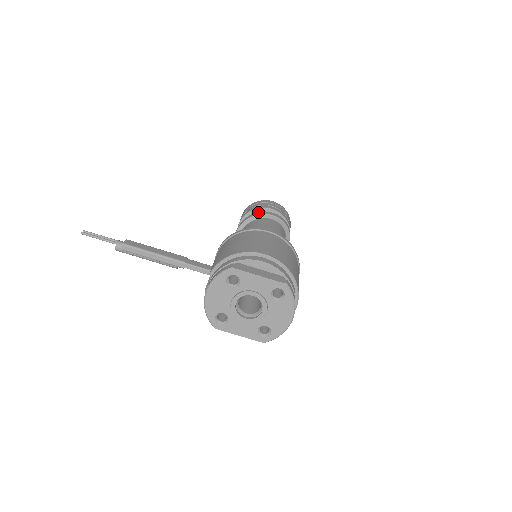
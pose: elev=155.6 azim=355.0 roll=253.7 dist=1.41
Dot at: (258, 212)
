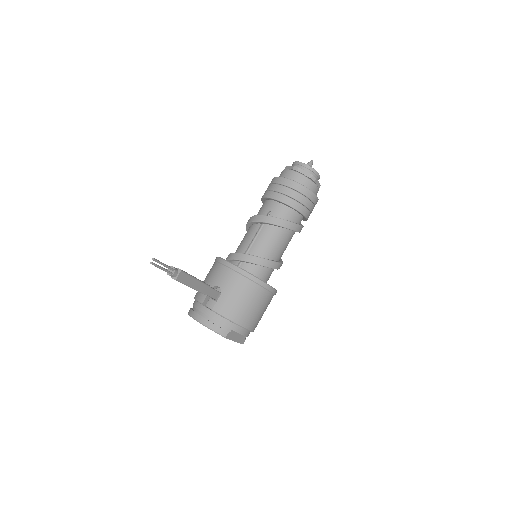
Dot at: (293, 224)
